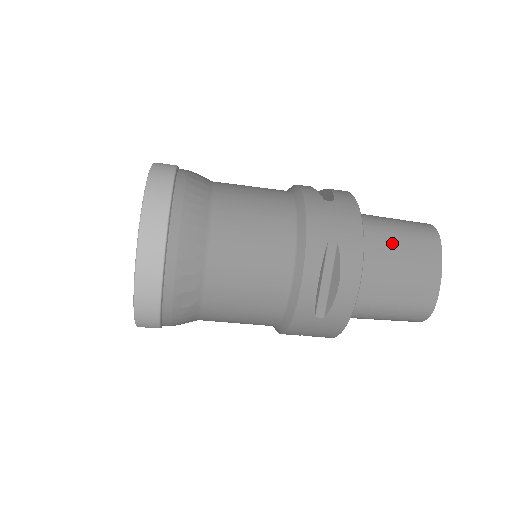
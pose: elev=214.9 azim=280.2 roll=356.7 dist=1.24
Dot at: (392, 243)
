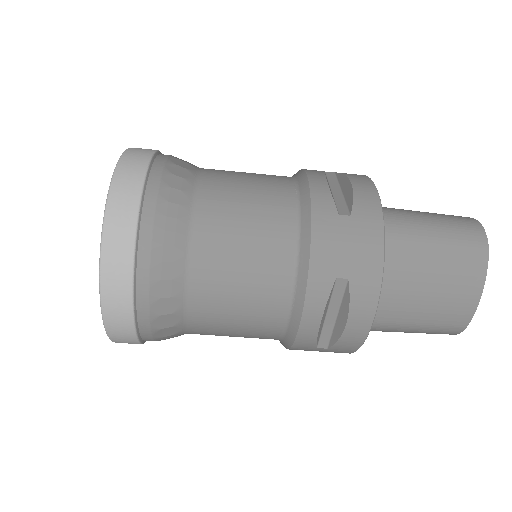
Dot at: (423, 261)
